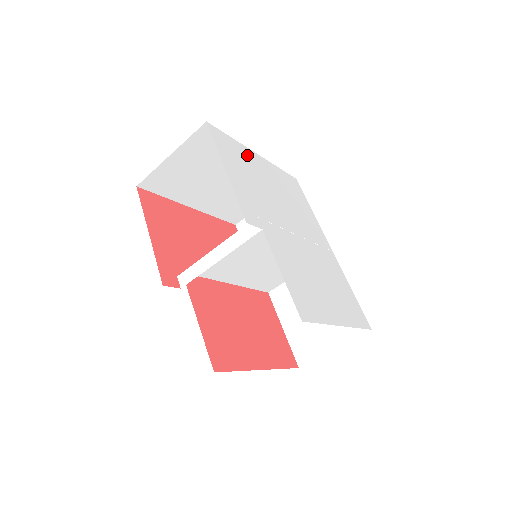
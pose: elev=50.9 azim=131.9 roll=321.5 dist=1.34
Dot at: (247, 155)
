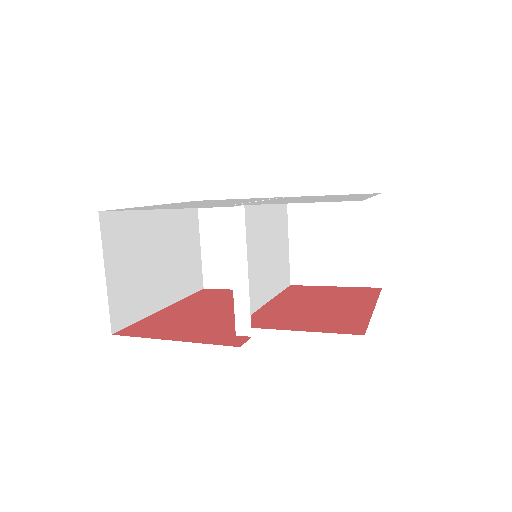
Dot at: occluded
